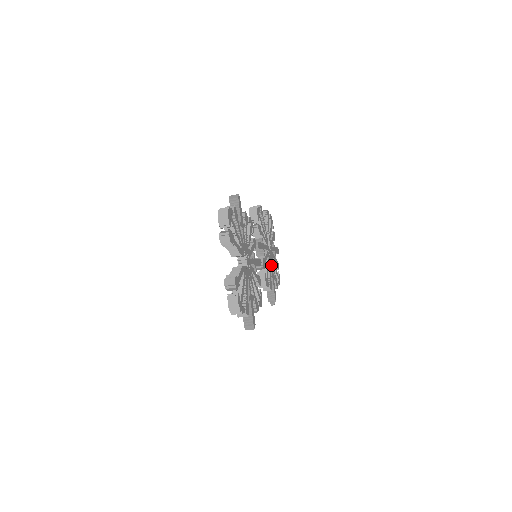
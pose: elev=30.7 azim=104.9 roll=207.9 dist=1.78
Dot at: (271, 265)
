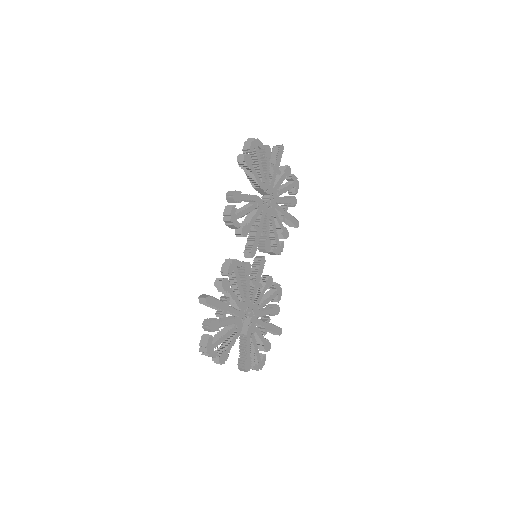
Dot at: (278, 209)
